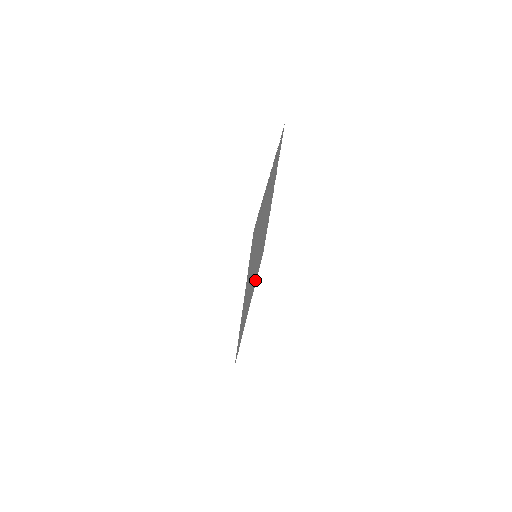
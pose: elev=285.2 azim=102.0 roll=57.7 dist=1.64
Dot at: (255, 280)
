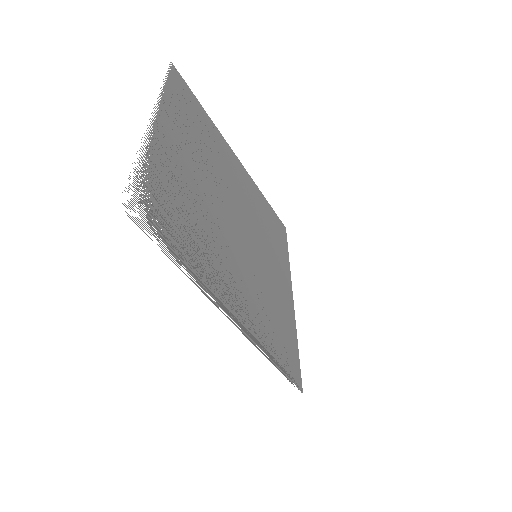
Dot at: (223, 148)
